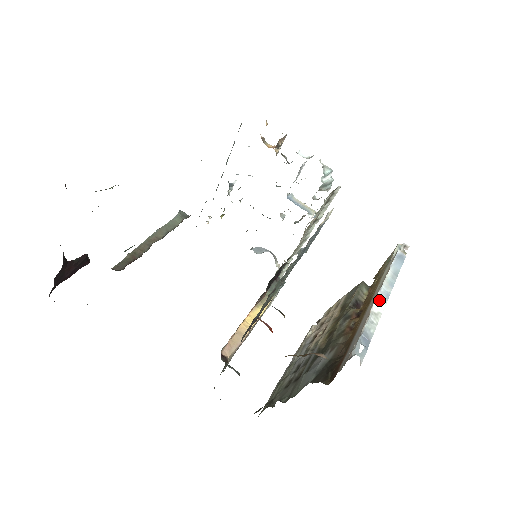
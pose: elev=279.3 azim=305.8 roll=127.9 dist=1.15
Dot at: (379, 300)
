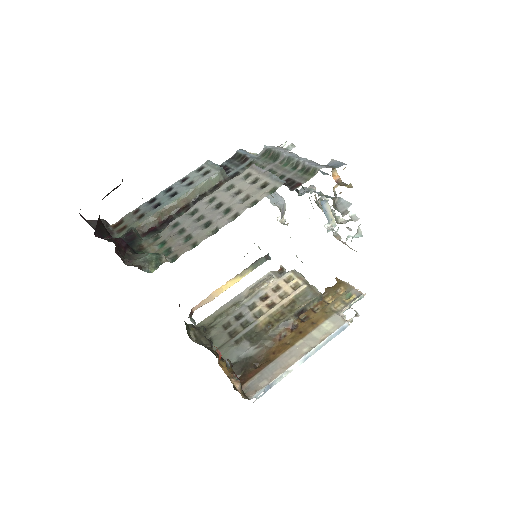
Dot at: (299, 362)
